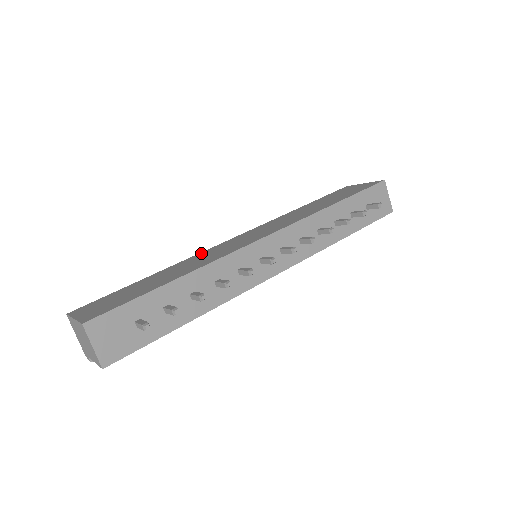
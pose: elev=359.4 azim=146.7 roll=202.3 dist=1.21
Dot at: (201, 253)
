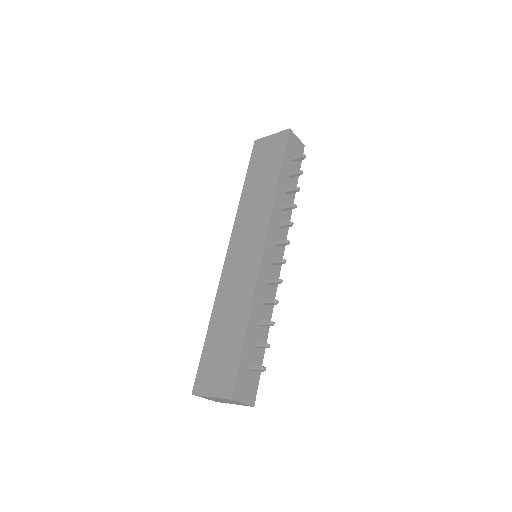
Dot at: (222, 283)
